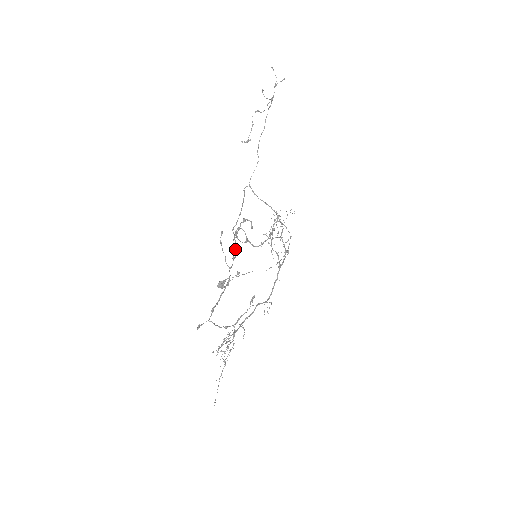
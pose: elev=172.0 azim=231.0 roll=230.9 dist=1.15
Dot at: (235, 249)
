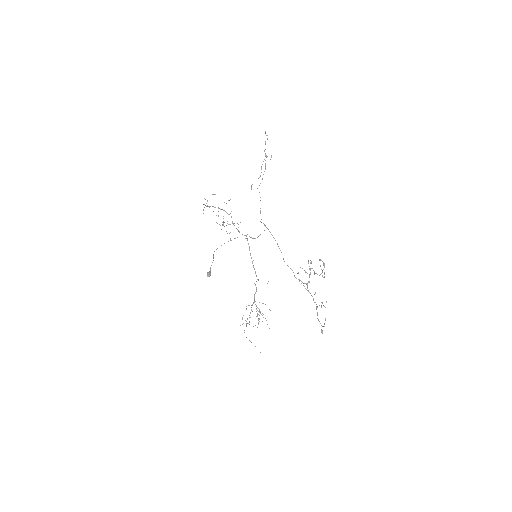
Dot at: (294, 275)
